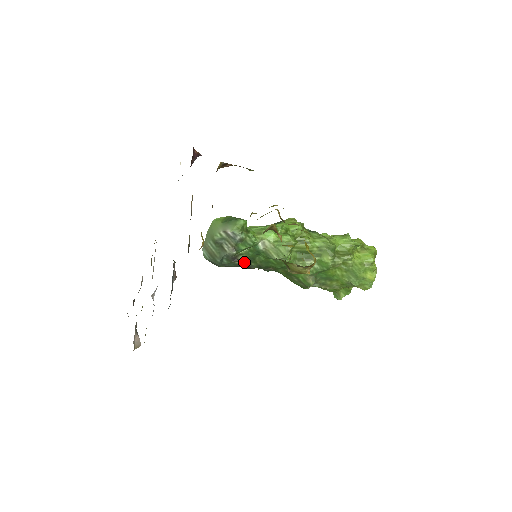
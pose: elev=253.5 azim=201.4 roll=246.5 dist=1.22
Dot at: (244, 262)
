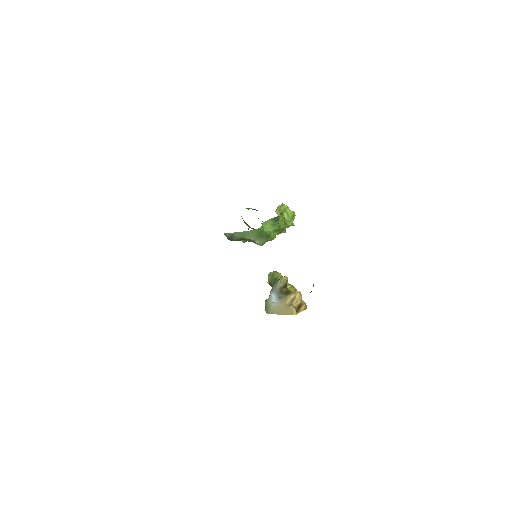
Dot at: occluded
